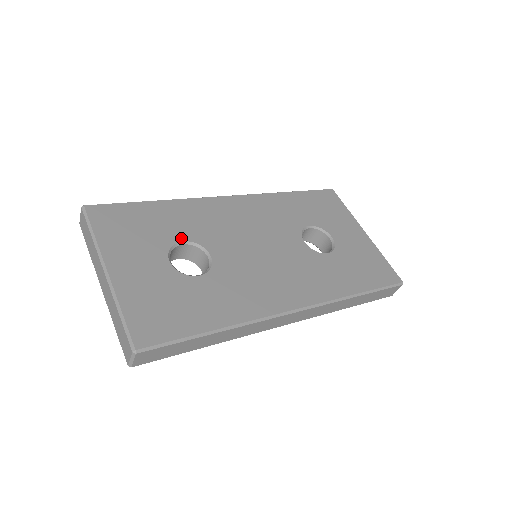
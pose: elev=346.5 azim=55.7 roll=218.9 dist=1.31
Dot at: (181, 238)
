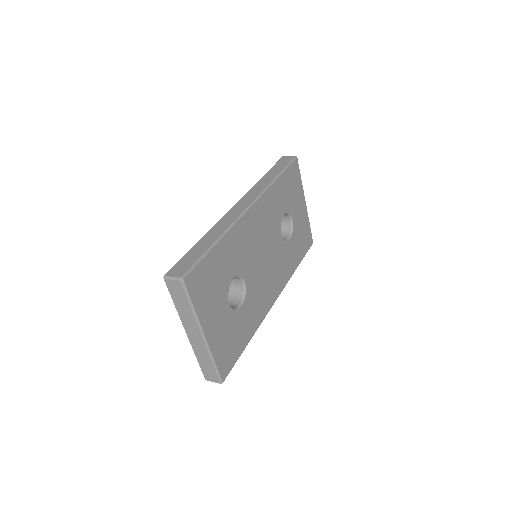
Dot at: (232, 276)
